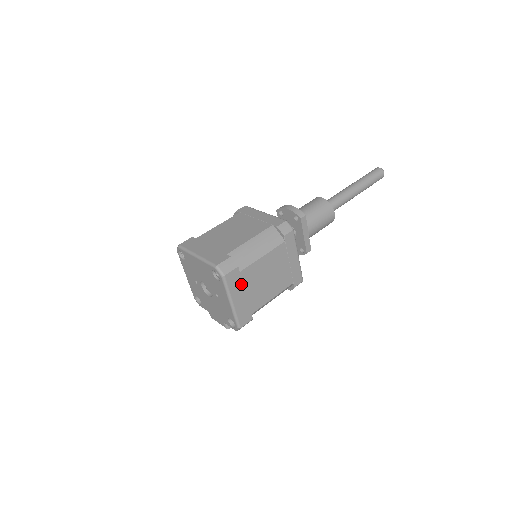
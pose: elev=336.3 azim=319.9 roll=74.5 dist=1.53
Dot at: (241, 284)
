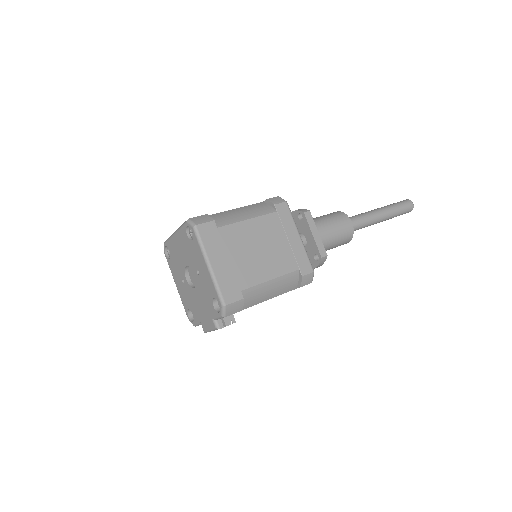
Dot at: (221, 244)
